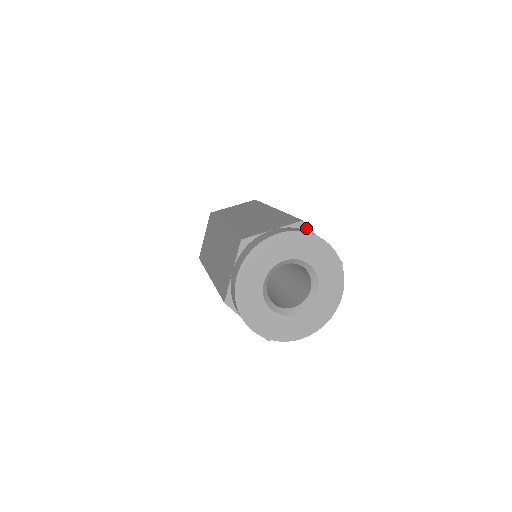
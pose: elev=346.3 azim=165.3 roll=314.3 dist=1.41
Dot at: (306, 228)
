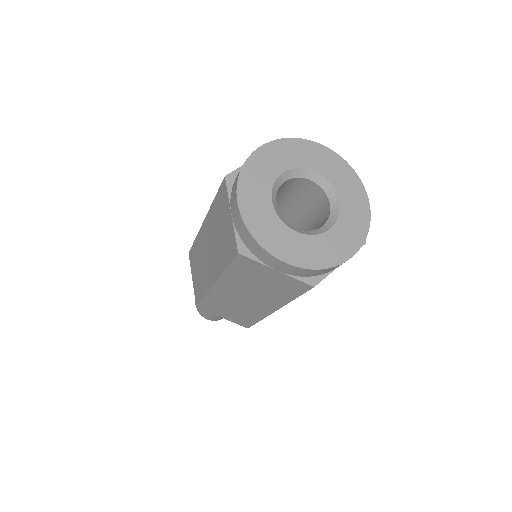
Dot at: occluded
